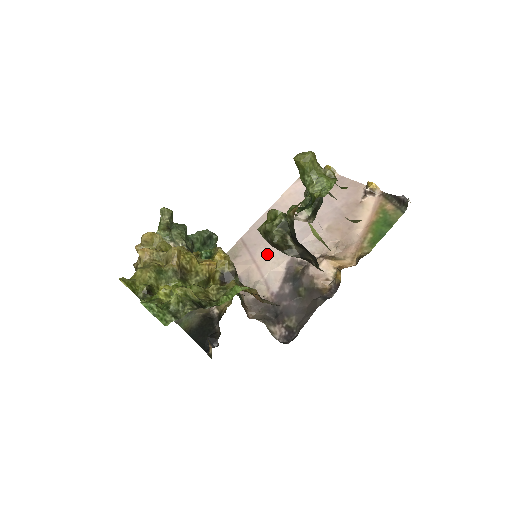
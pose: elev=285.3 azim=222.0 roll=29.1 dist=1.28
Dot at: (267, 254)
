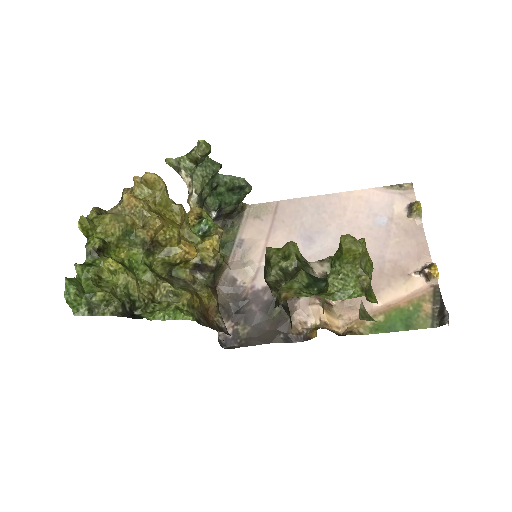
Dot at: (284, 242)
